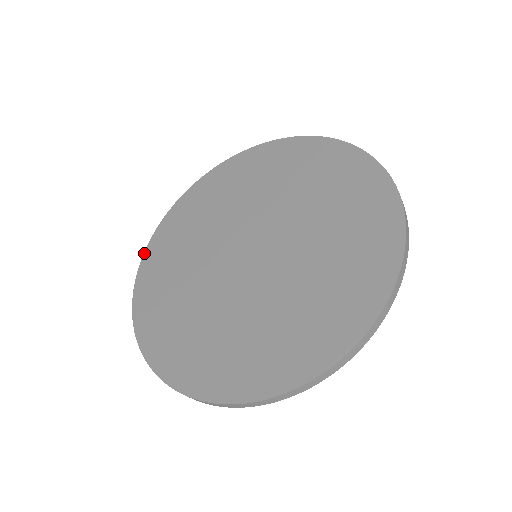
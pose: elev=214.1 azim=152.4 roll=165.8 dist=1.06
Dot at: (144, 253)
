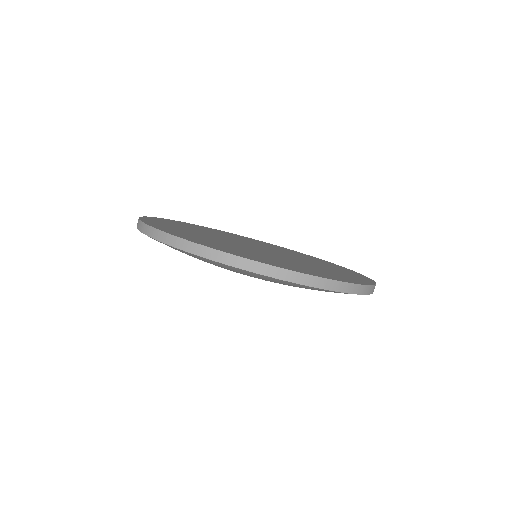
Dot at: (141, 220)
